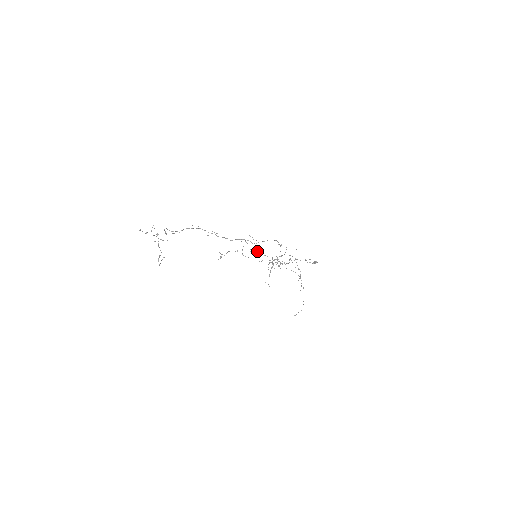
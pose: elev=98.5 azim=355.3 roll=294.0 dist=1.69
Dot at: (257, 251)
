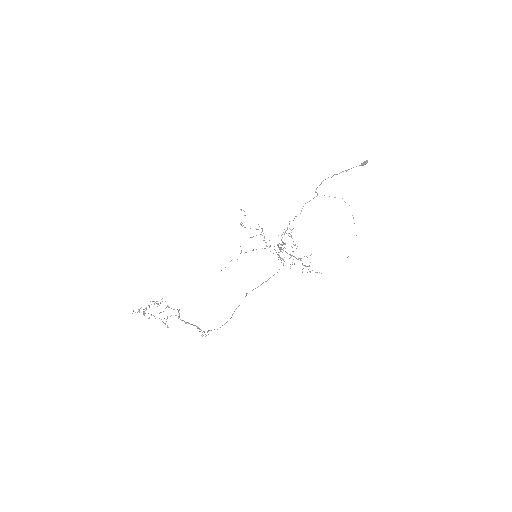
Dot at: (262, 231)
